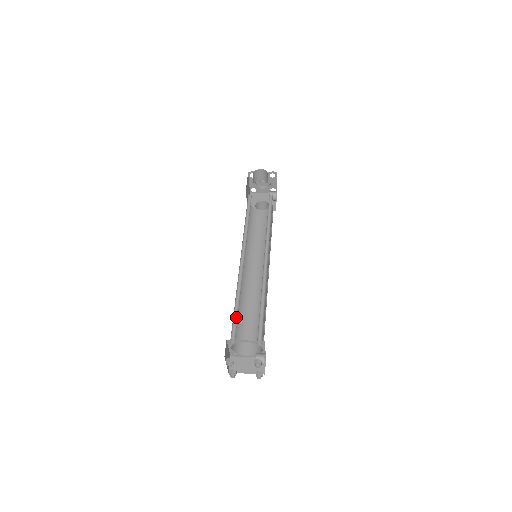
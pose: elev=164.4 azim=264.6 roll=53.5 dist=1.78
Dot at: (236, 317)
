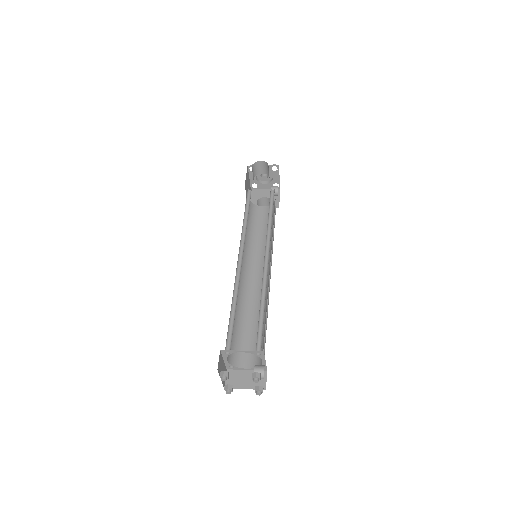
Dot at: (232, 324)
